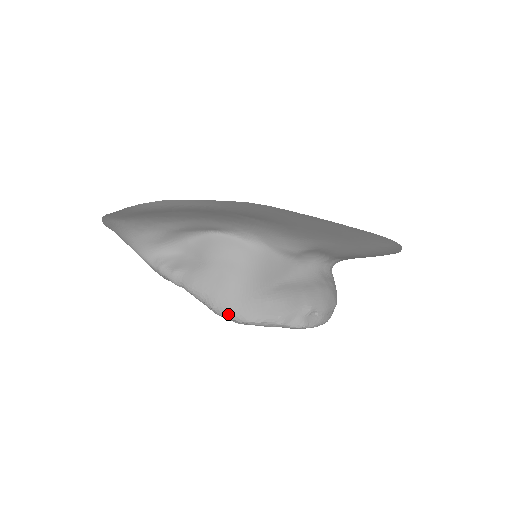
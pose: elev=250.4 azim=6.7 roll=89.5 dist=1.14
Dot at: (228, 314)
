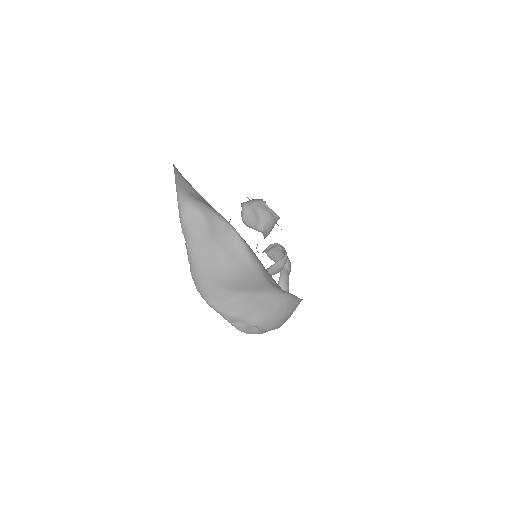
Dot at: (198, 286)
